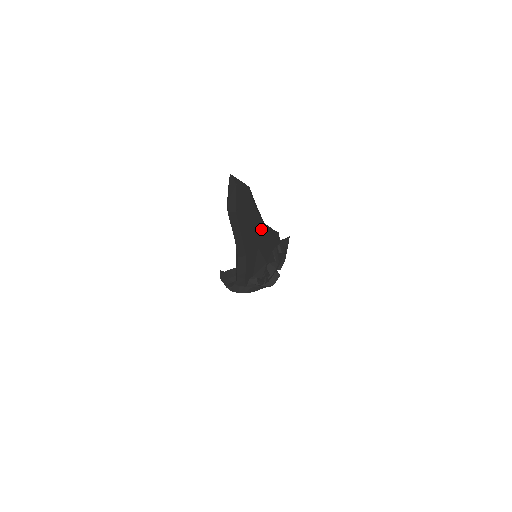
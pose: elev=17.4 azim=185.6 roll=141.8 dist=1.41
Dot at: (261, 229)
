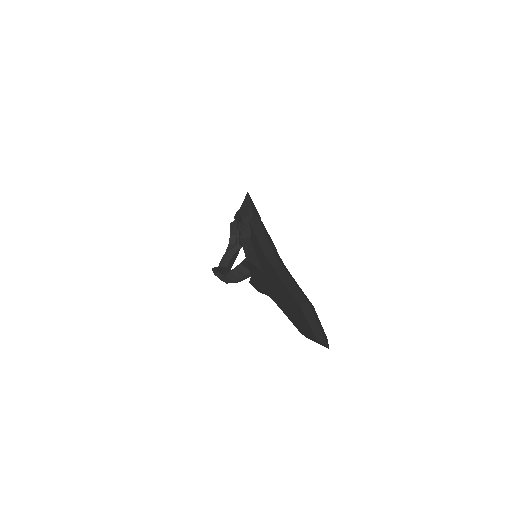
Dot at: occluded
